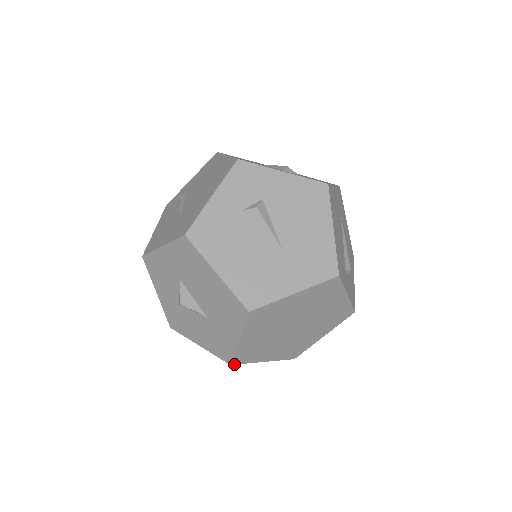
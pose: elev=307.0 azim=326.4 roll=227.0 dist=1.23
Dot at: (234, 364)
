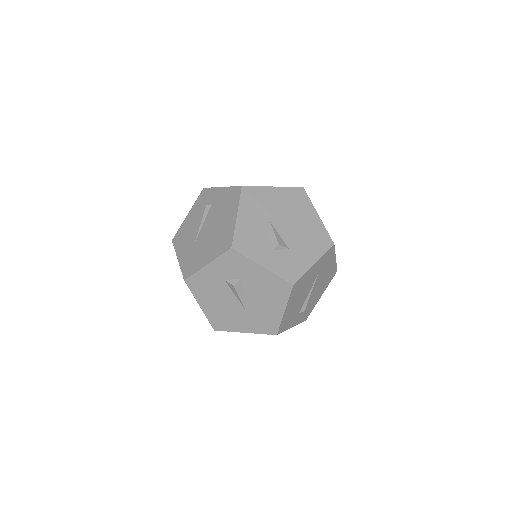
Dot at: occluded
